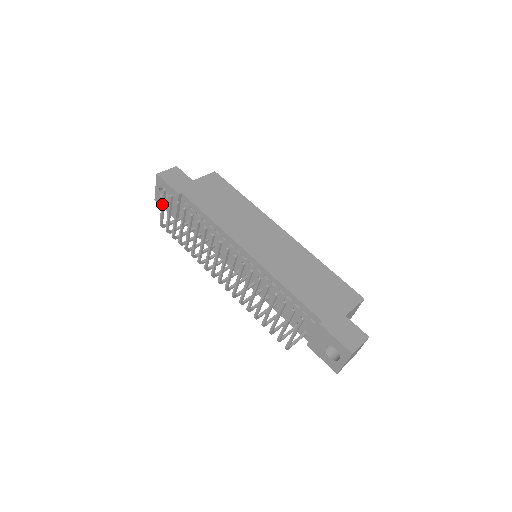
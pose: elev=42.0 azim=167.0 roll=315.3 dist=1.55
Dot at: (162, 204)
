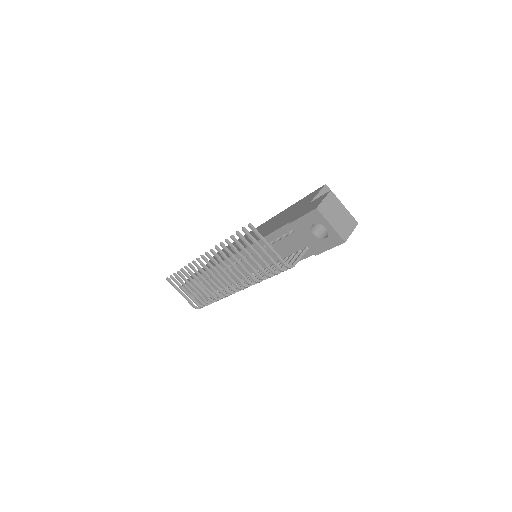
Dot at: occluded
